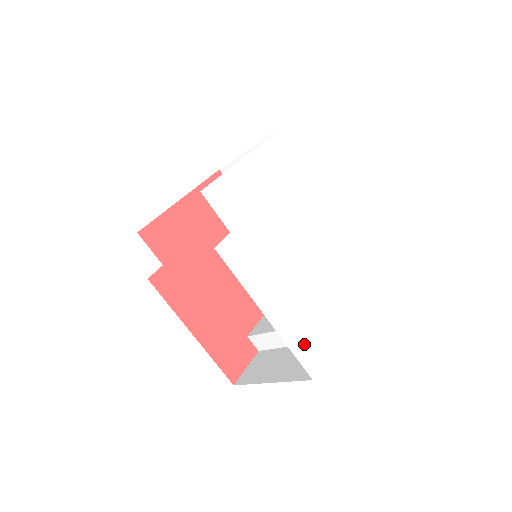
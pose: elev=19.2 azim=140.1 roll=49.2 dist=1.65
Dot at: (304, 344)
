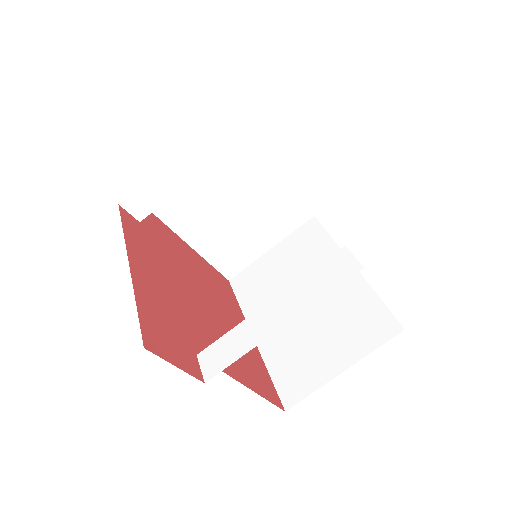
Dot at: occluded
